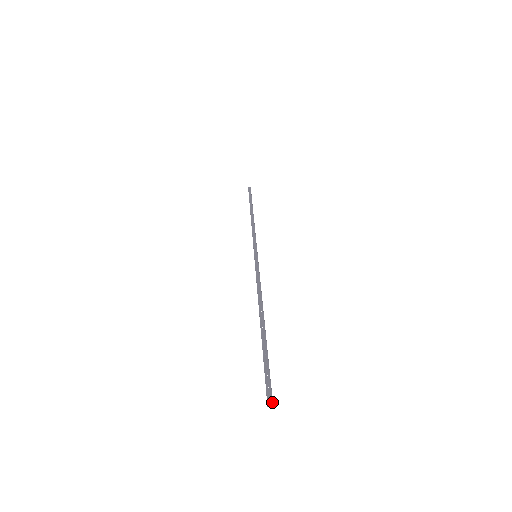
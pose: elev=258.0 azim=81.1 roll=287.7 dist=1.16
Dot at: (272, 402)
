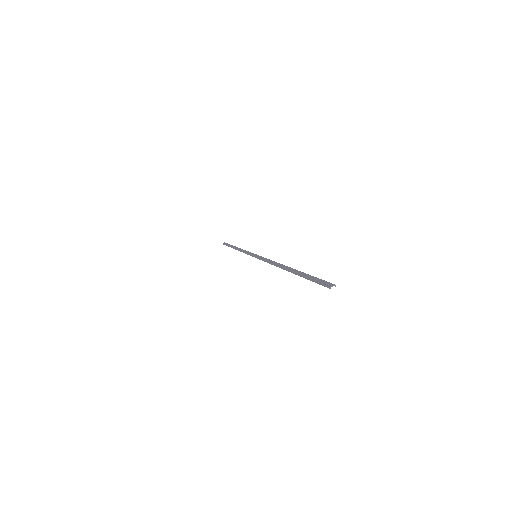
Dot at: (333, 284)
